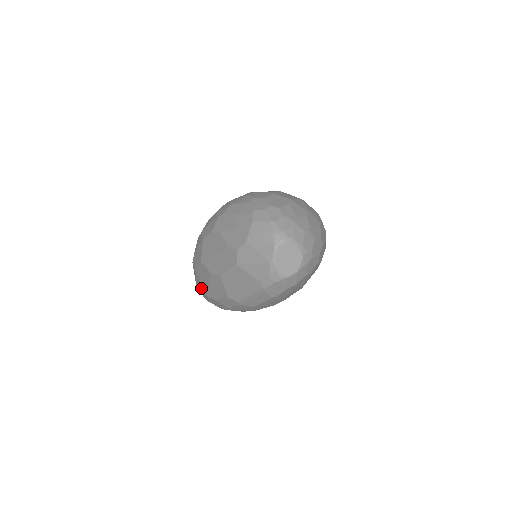
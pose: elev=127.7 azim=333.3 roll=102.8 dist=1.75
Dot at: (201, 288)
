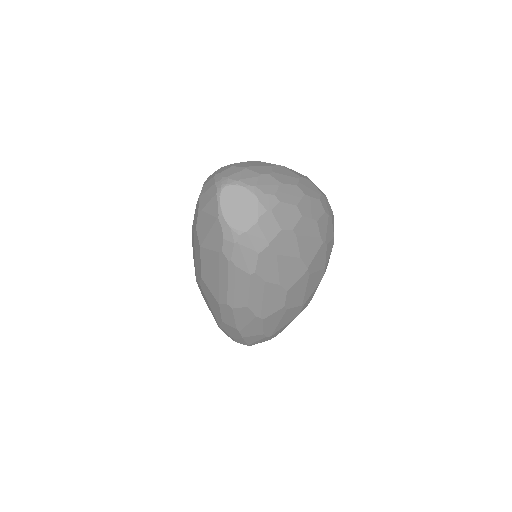
Dot at: occluded
